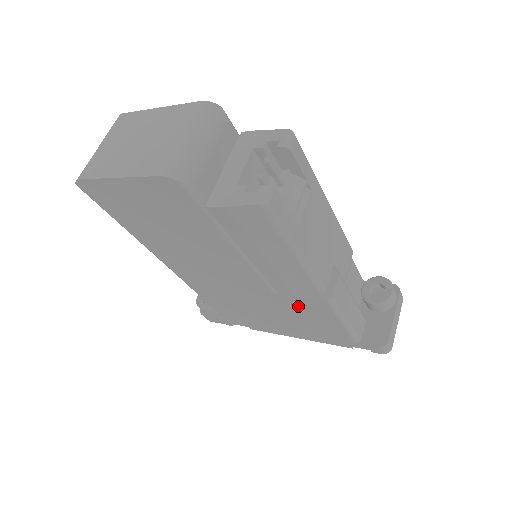
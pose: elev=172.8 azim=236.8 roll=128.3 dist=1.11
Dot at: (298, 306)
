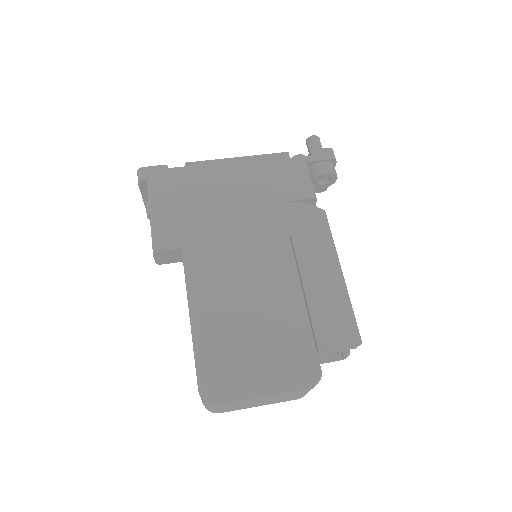
Dot at: occluded
